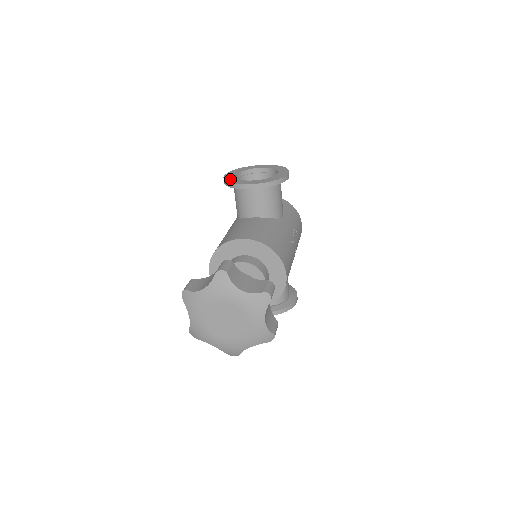
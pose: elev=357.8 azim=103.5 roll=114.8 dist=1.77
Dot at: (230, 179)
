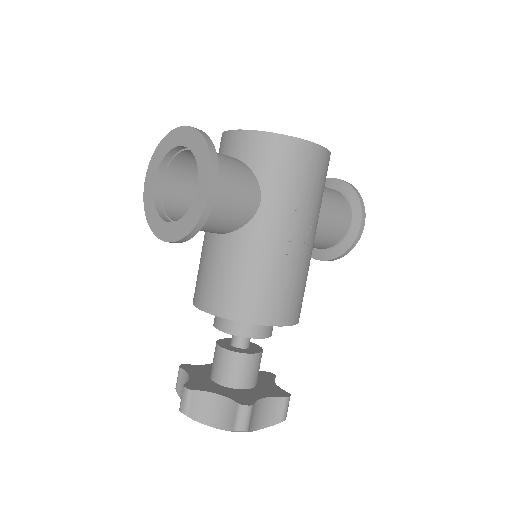
Dot at: (148, 208)
